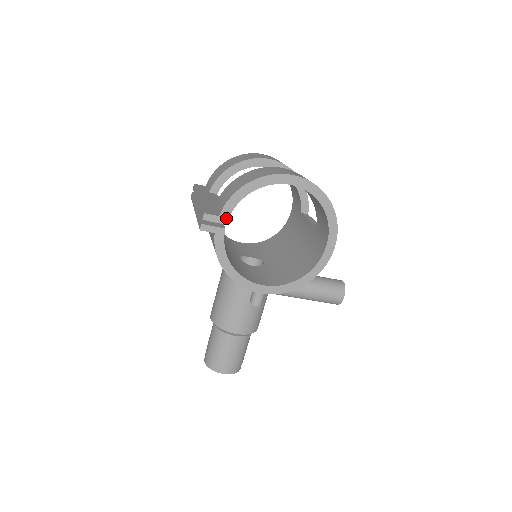
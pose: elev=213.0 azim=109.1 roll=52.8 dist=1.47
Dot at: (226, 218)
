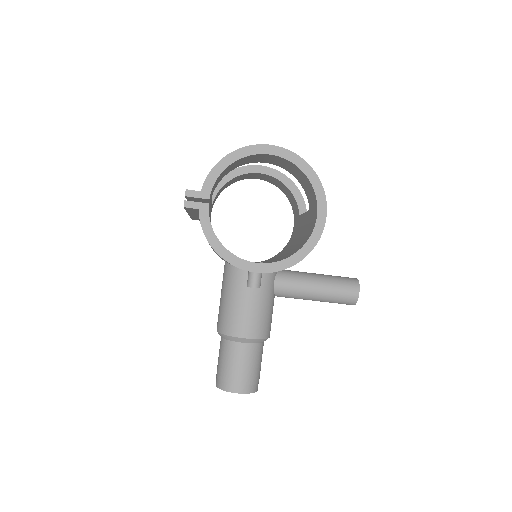
Dot at: (208, 193)
